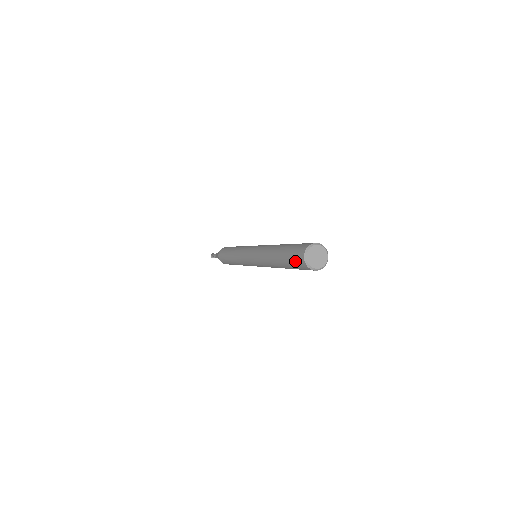
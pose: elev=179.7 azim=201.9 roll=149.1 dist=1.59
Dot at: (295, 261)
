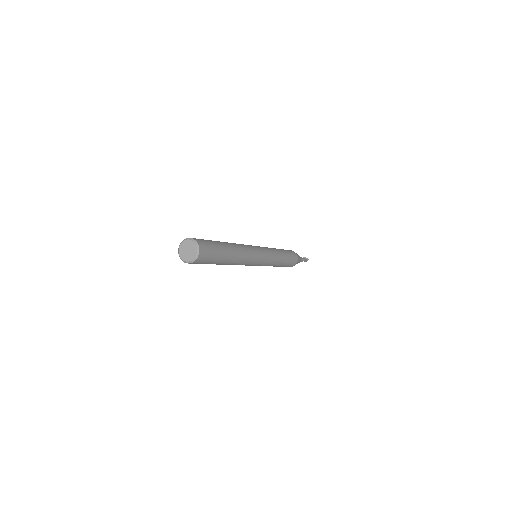
Dot at: occluded
